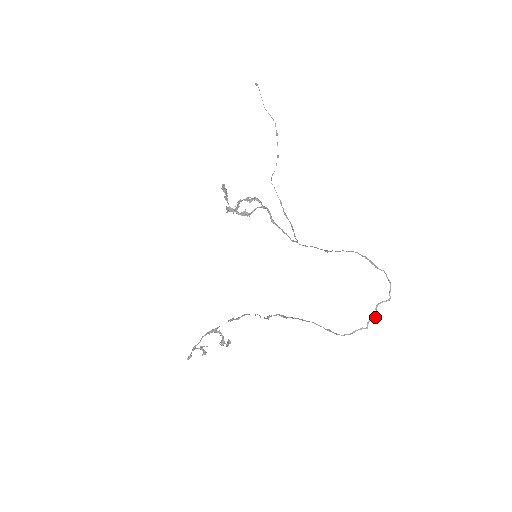
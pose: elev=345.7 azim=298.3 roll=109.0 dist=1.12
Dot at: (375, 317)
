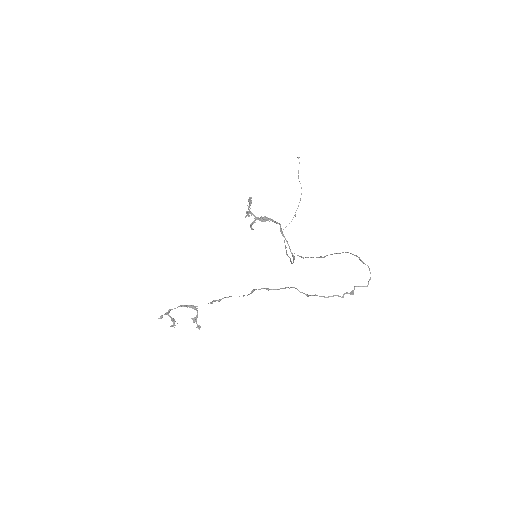
Dot at: (352, 292)
